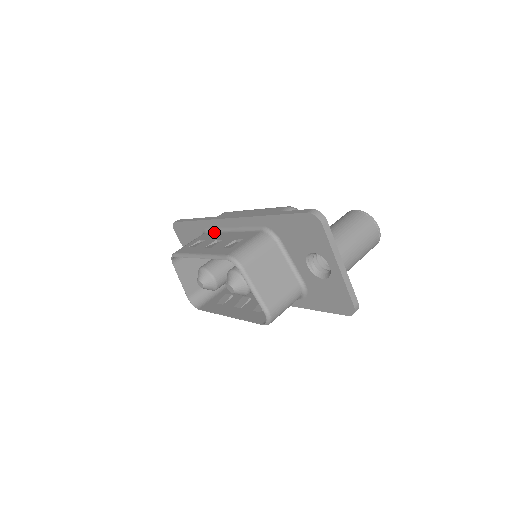
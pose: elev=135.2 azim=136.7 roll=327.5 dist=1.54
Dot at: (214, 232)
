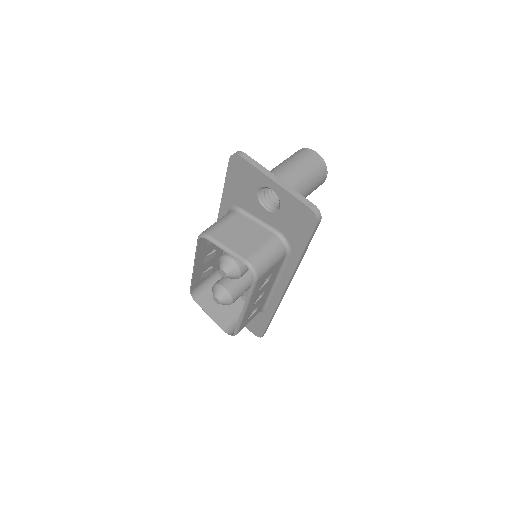
Dot at: occluded
